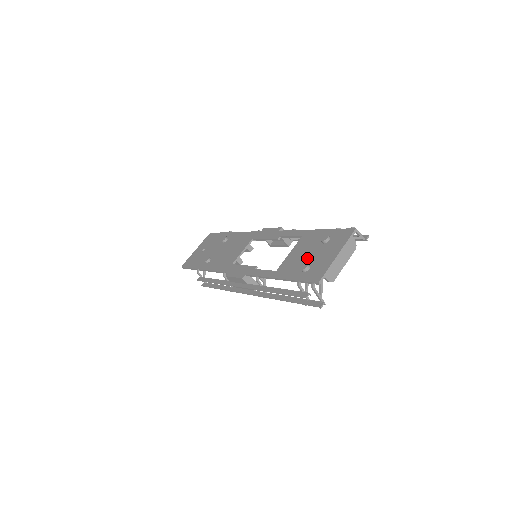
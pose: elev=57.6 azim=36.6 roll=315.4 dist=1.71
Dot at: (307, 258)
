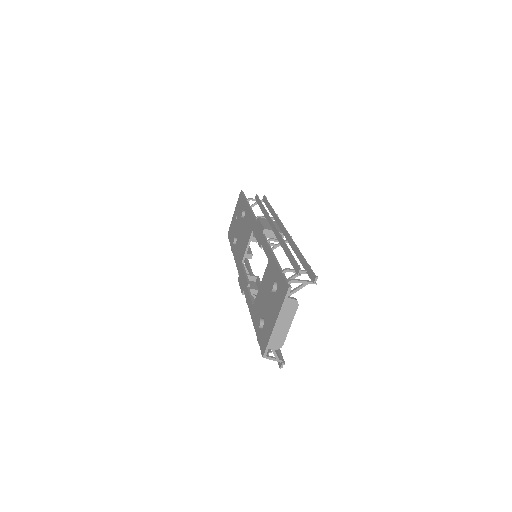
Dot at: (264, 307)
